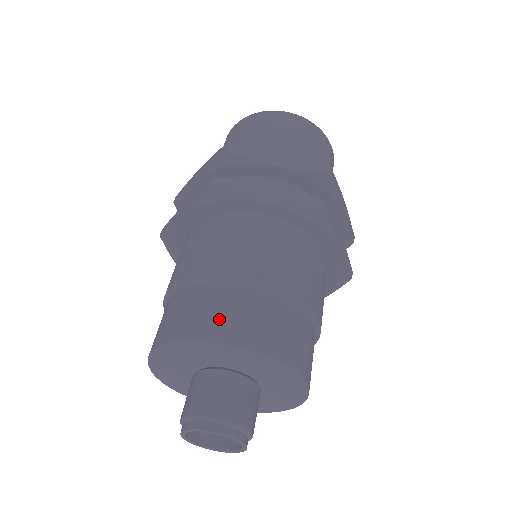
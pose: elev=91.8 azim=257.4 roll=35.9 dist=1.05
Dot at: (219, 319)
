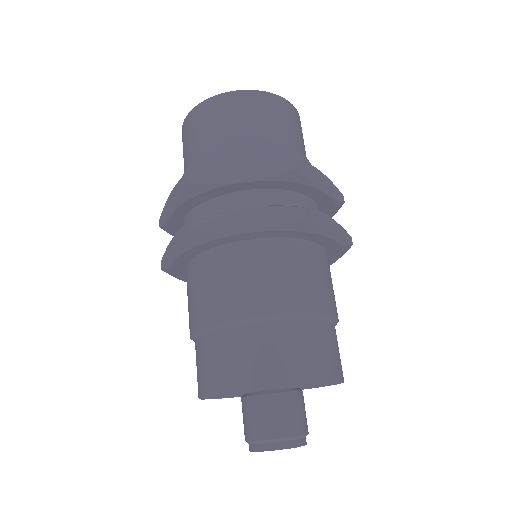
Dot at: (246, 366)
